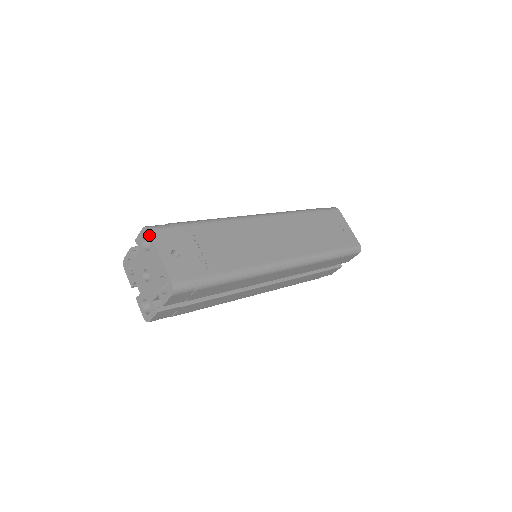
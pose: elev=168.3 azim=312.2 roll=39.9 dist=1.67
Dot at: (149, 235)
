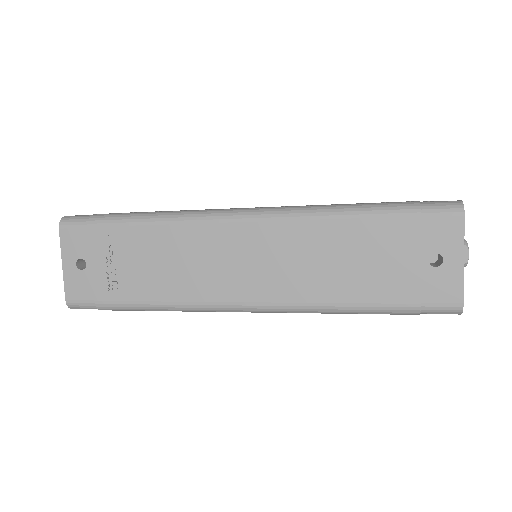
Dot at: (61, 232)
